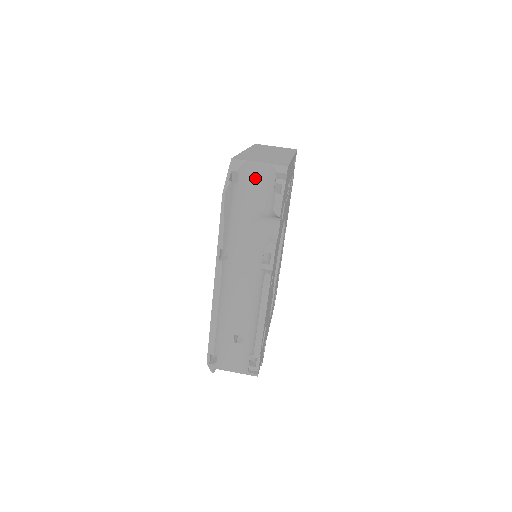
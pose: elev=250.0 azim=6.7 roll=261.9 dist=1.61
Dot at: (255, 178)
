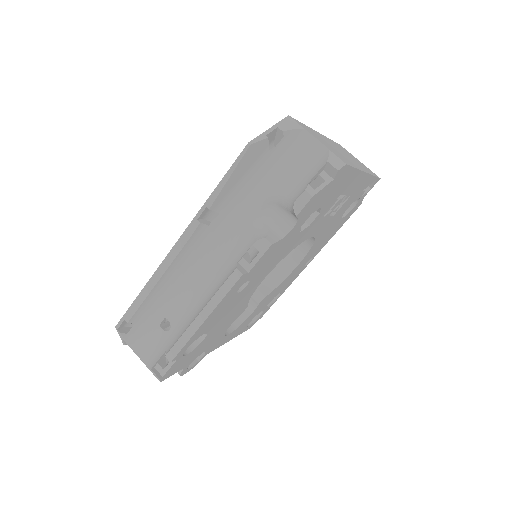
Dot at: (300, 155)
